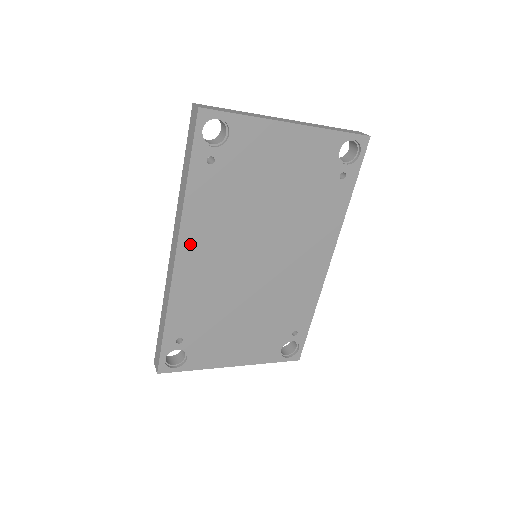
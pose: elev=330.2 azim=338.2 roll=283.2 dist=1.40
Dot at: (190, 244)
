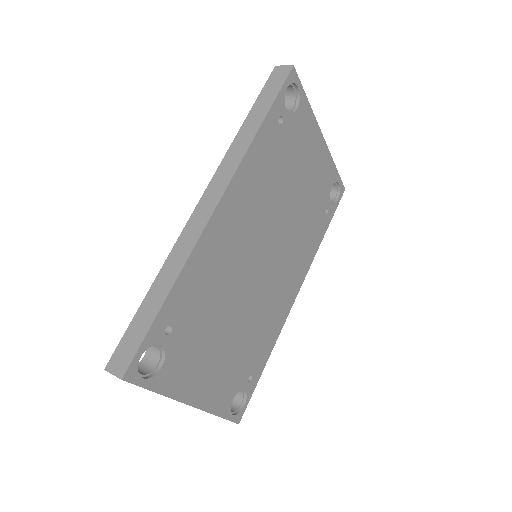
Dot at: (234, 196)
